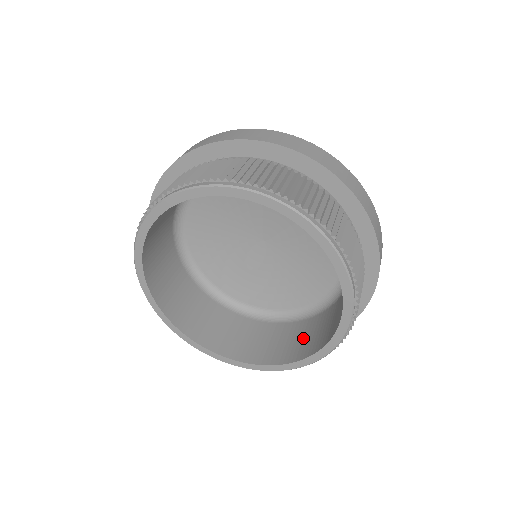
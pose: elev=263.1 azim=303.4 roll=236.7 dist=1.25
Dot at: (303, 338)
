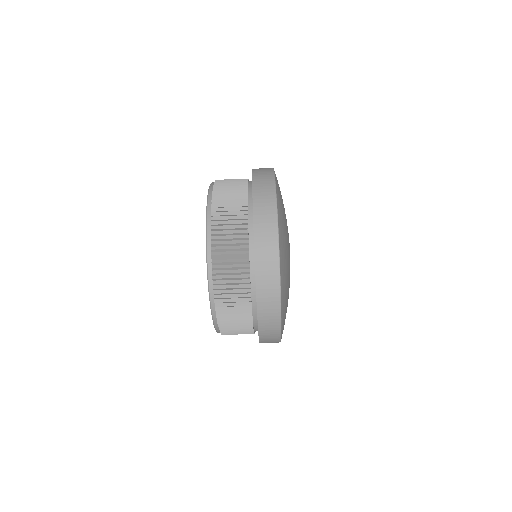
Dot at: occluded
